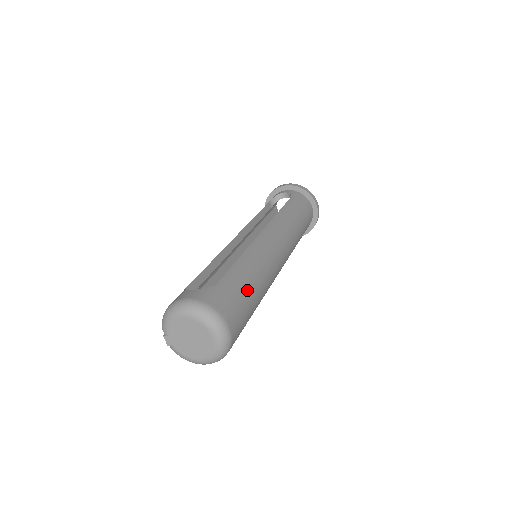
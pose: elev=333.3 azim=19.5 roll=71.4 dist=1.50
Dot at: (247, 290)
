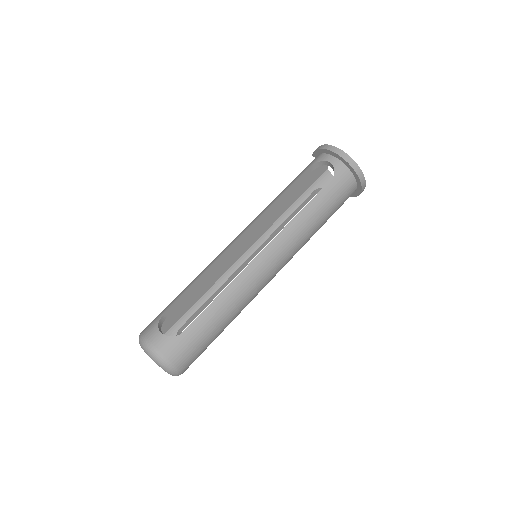
Dot at: (211, 333)
